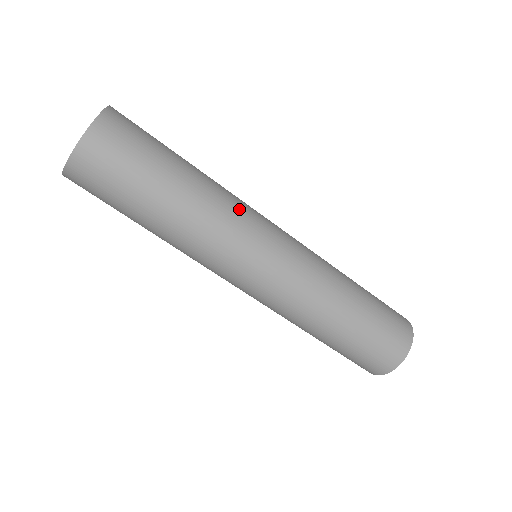
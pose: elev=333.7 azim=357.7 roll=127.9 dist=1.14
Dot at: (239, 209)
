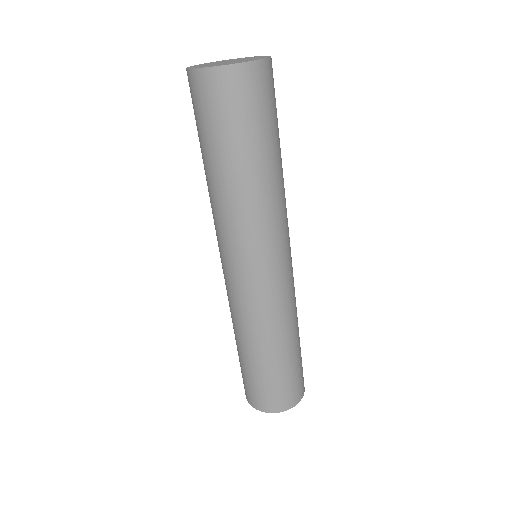
Dot at: occluded
